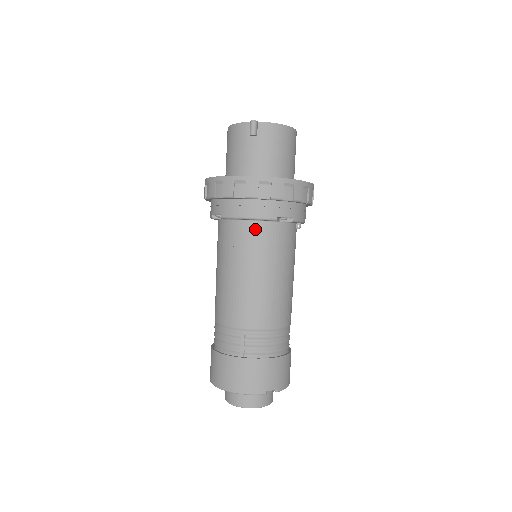
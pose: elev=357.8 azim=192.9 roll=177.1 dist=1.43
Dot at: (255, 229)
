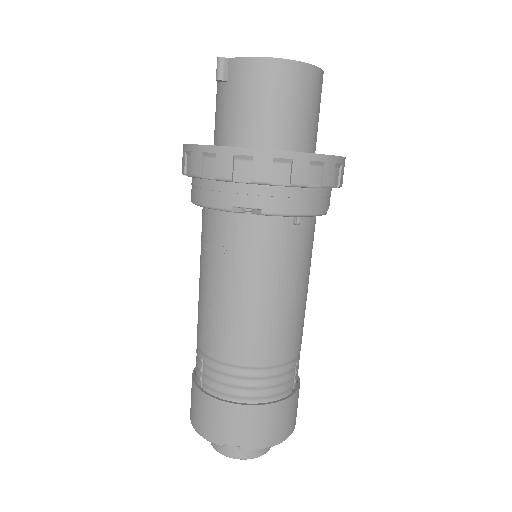
Dot at: (215, 221)
